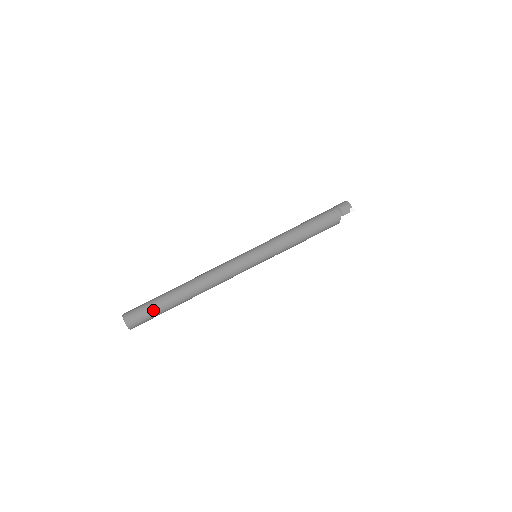
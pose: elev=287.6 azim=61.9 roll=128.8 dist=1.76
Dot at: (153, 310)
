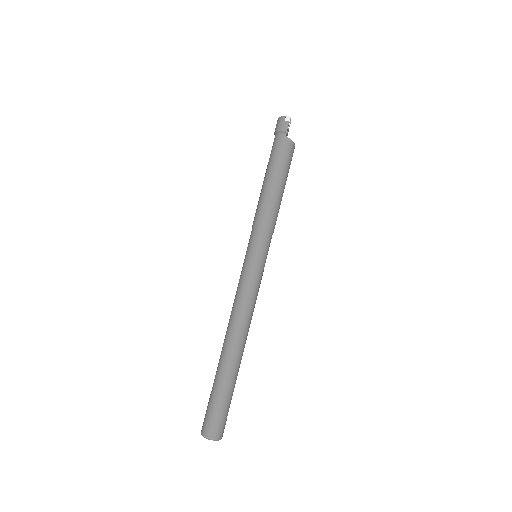
Dot at: (217, 402)
